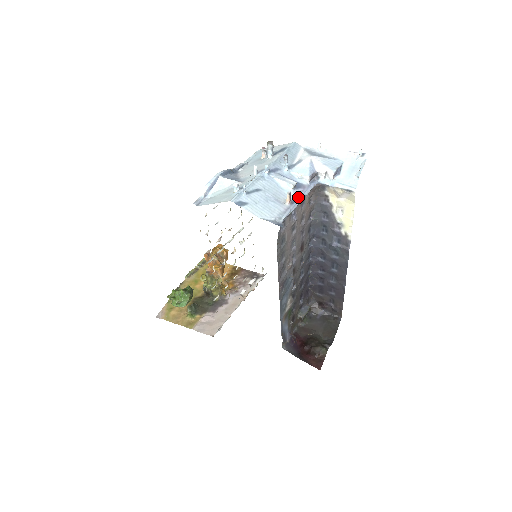
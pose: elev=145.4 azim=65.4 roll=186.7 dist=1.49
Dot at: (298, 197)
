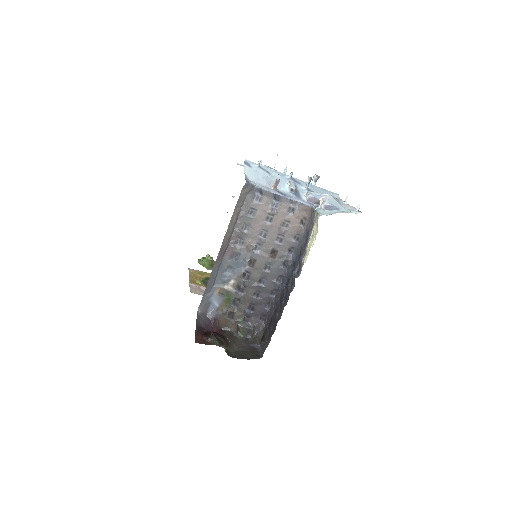
Dot at: (285, 194)
